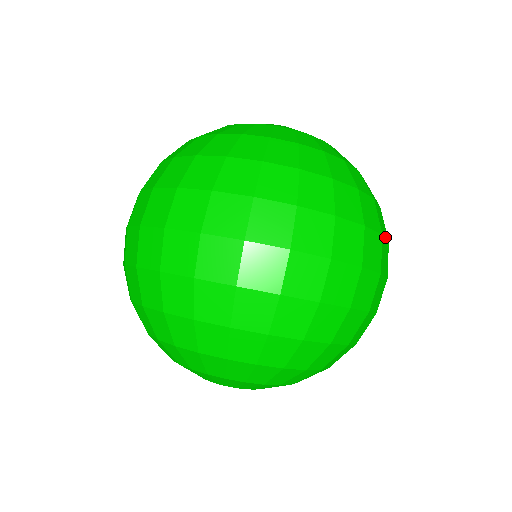
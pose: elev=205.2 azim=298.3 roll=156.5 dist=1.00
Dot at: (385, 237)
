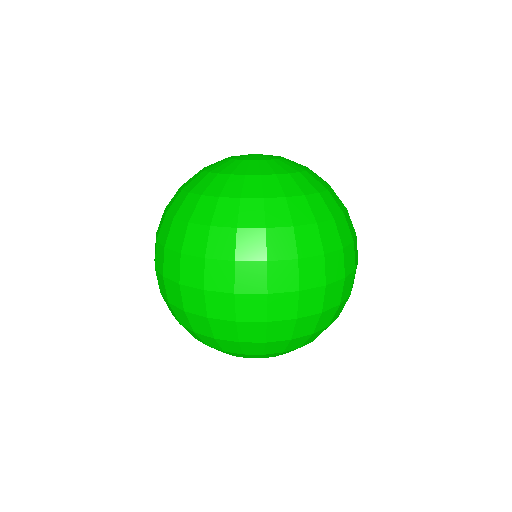
Dot at: (310, 256)
